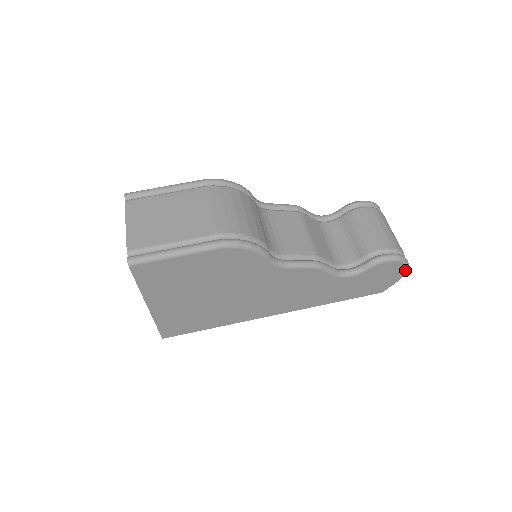
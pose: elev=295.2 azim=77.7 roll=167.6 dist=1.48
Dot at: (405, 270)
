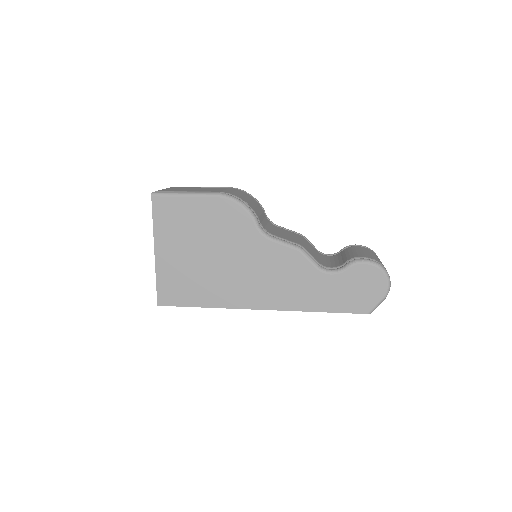
Dot at: (386, 284)
